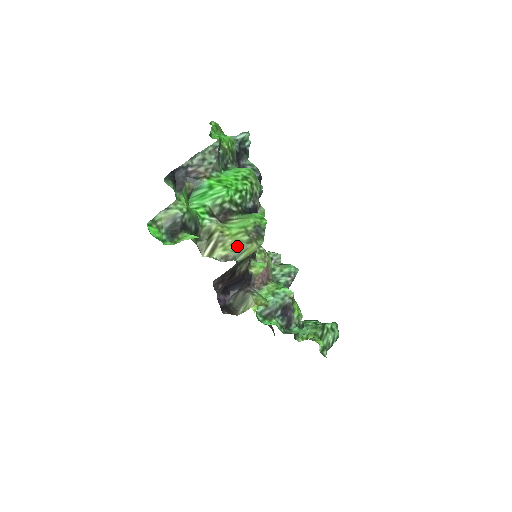
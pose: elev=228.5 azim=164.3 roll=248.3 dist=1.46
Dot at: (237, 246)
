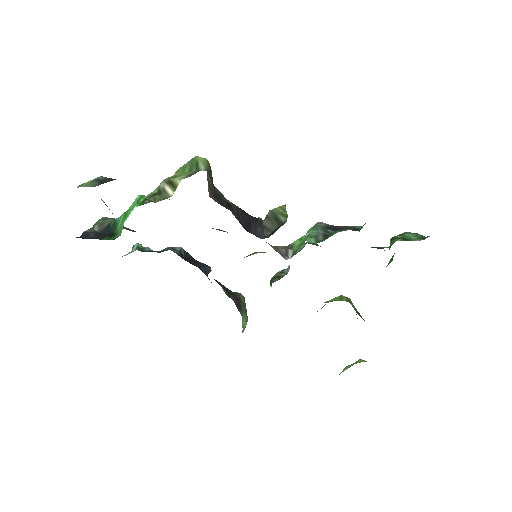
Dot at: (188, 169)
